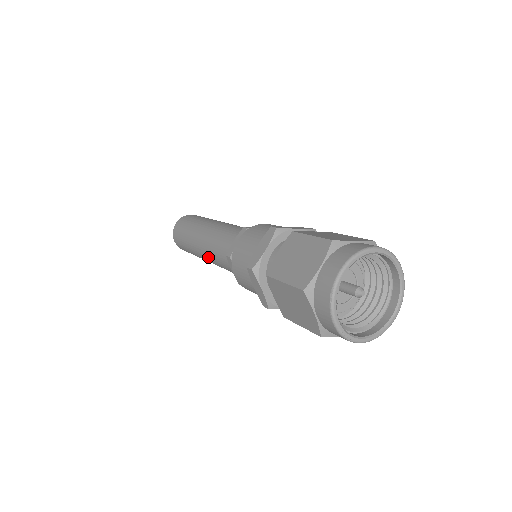
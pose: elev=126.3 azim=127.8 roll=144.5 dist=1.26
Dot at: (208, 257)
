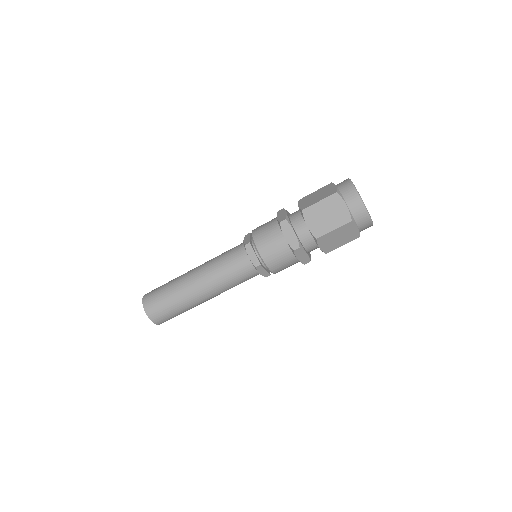
Dot at: (209, 279)
